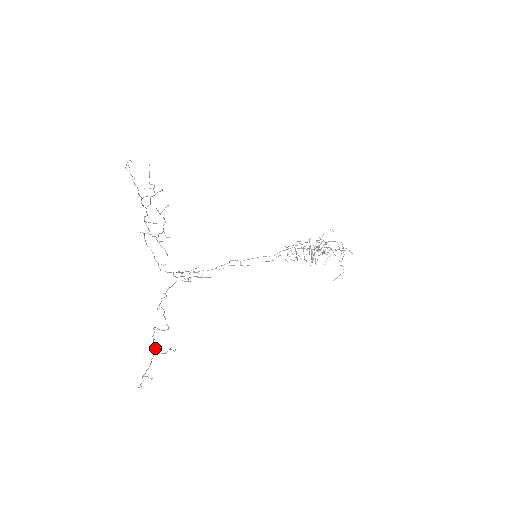
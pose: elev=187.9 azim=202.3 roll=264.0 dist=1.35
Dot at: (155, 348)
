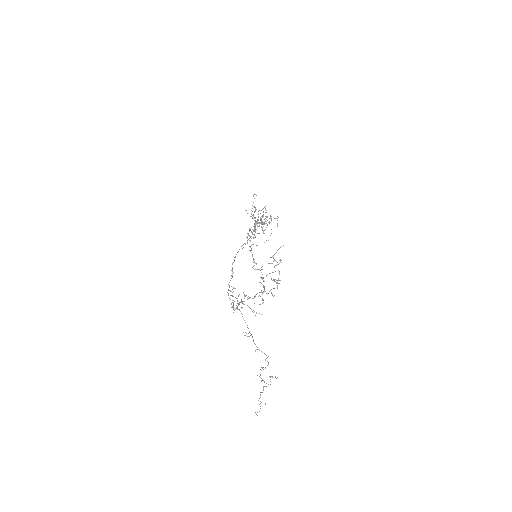
Dot at: occluded
